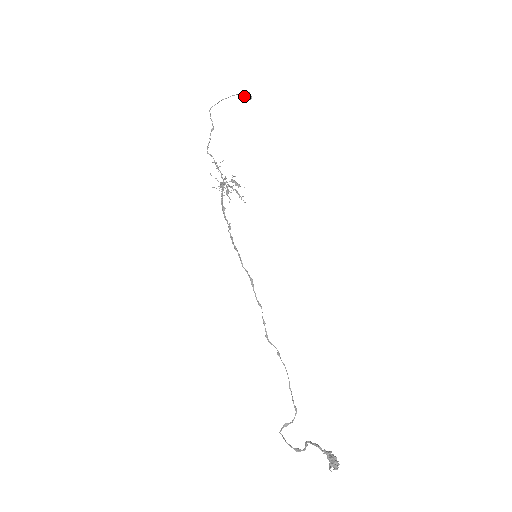
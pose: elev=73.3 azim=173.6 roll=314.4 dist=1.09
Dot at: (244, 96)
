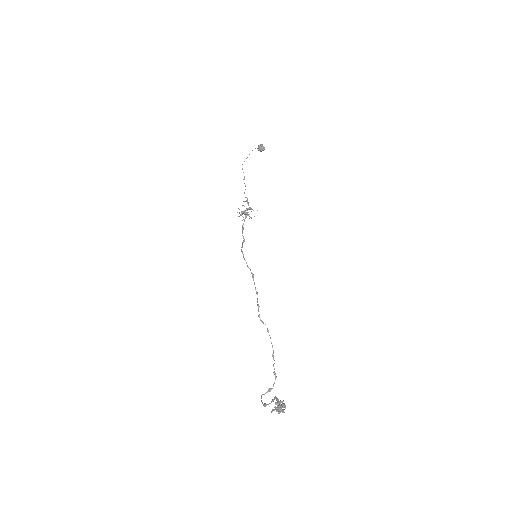
Dot at: (258, 148)
